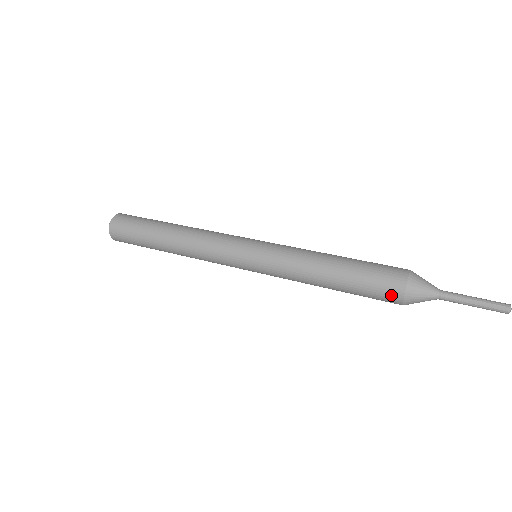
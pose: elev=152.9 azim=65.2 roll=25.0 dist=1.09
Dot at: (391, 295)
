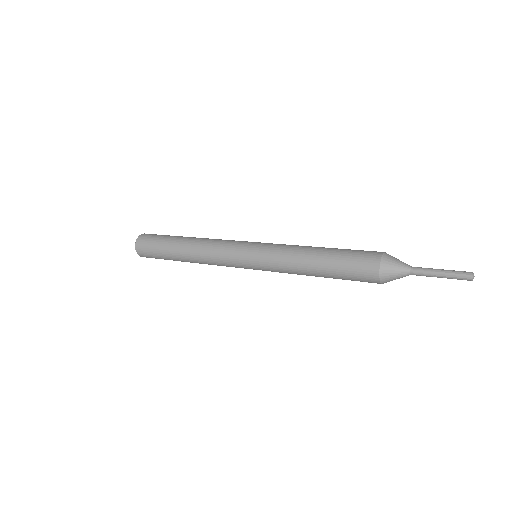
Dot at: (370, 281)
